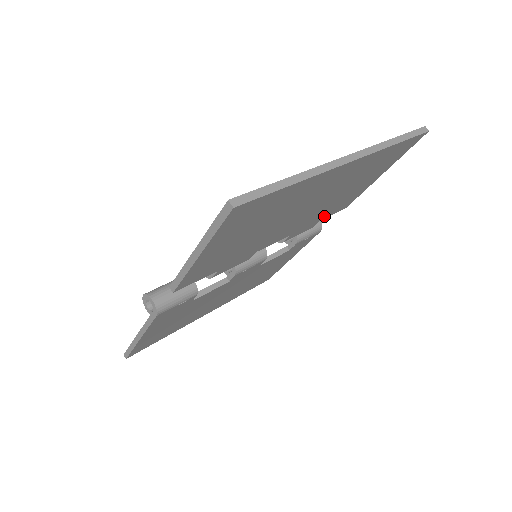
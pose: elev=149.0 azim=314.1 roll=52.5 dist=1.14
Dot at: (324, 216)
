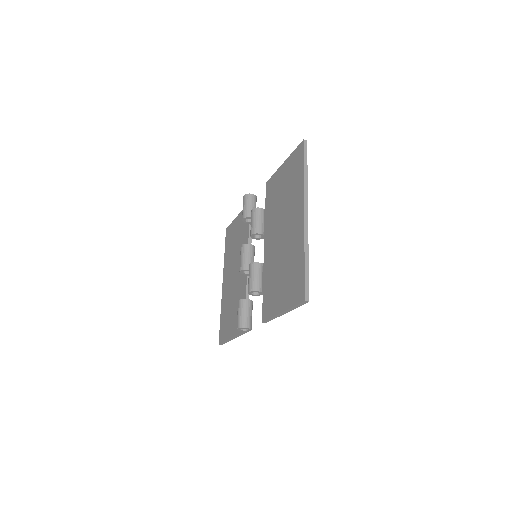
Dot at: occluded
